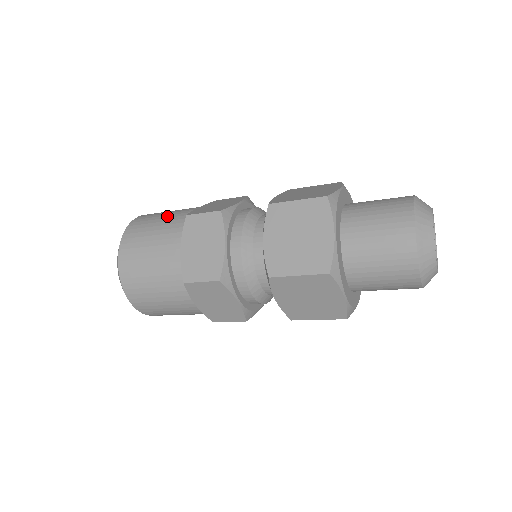
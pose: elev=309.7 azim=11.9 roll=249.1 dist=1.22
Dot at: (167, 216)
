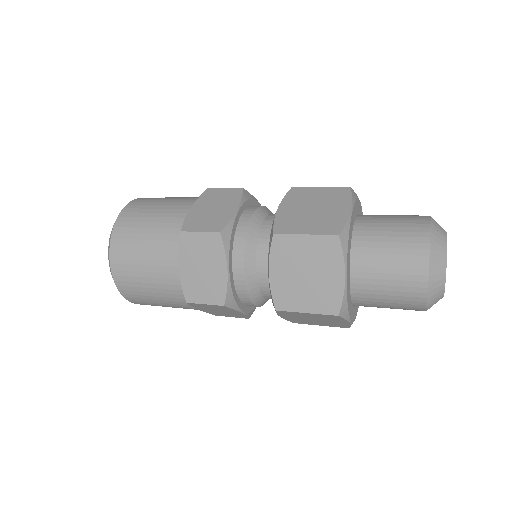
Dot at: occluded
